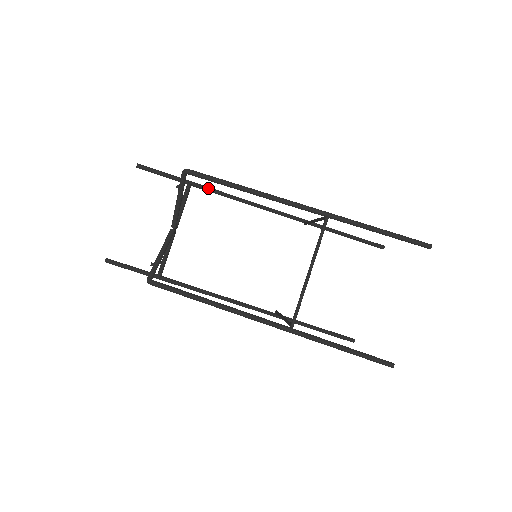
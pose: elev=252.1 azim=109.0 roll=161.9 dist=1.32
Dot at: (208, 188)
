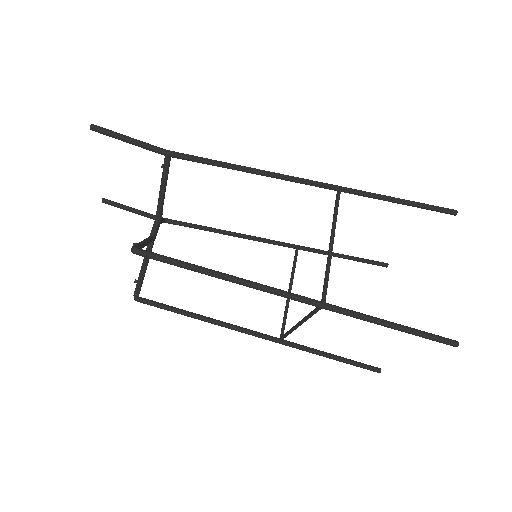
Dot at: (195, 160)
